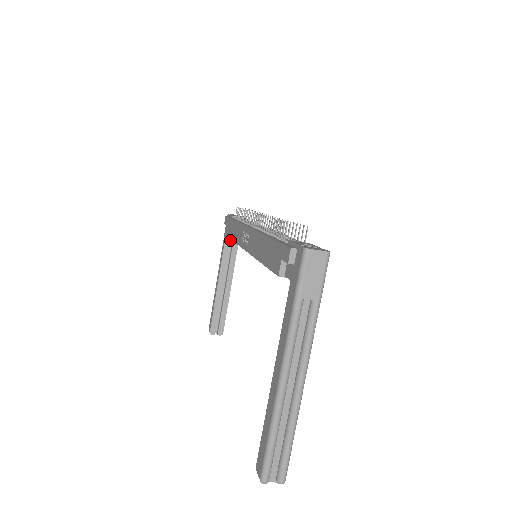
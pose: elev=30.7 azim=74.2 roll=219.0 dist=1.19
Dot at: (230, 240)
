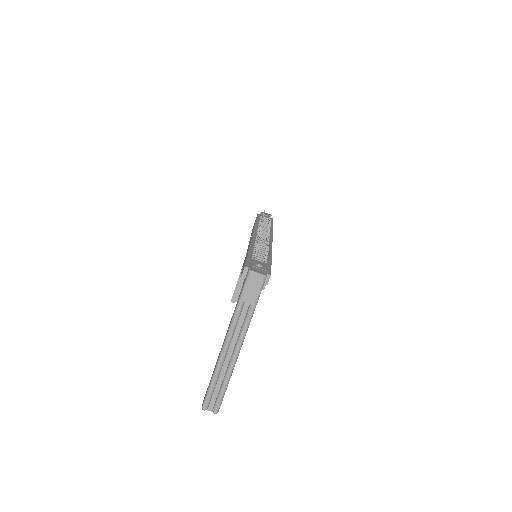
Dot at: occluded
